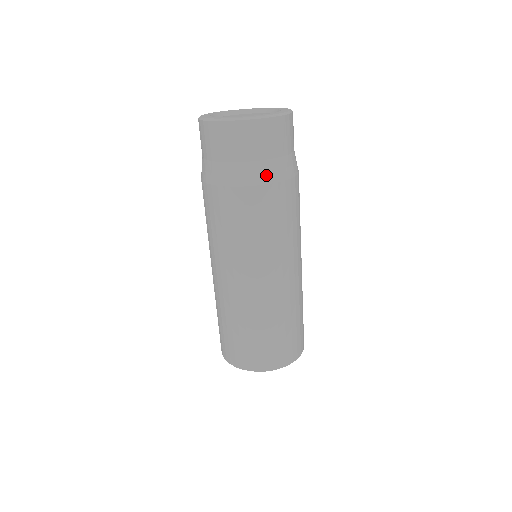
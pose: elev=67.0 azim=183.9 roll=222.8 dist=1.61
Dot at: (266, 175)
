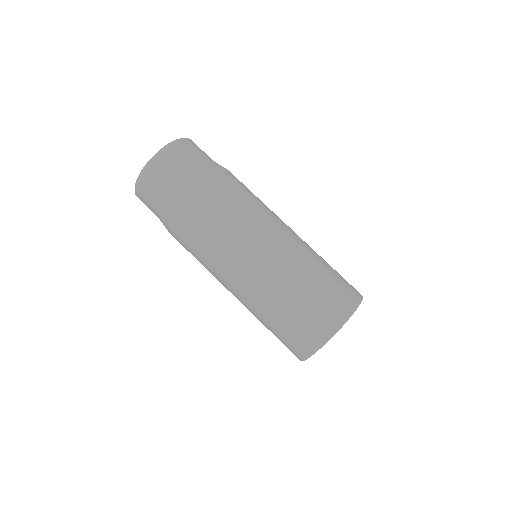
Dot at: (209, 169)
